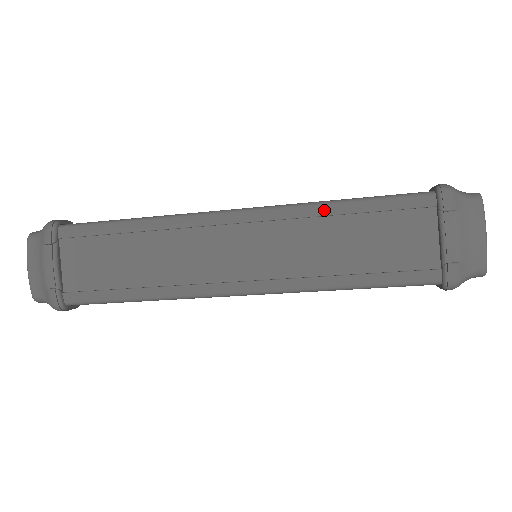
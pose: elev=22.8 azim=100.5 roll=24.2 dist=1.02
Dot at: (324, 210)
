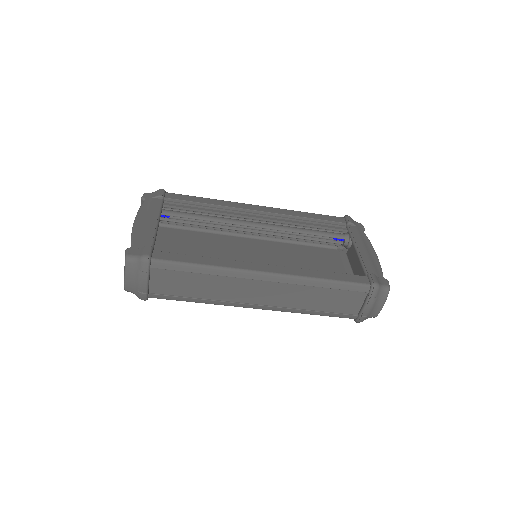
Dot at: (314, 284)
